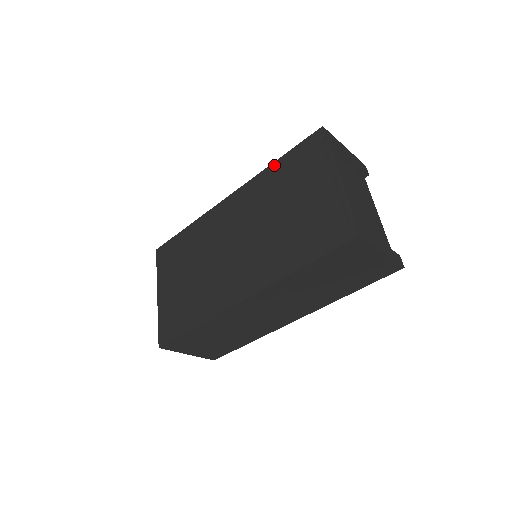
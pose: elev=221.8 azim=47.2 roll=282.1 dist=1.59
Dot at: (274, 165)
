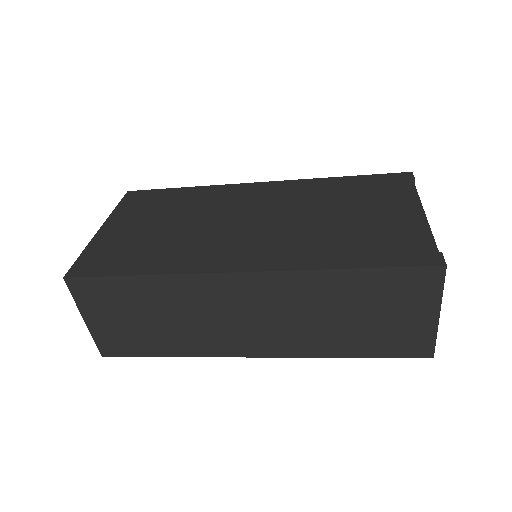
Dot at: (338, 178)
